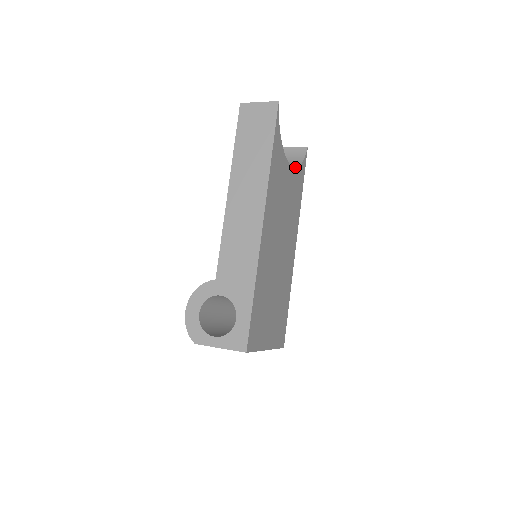
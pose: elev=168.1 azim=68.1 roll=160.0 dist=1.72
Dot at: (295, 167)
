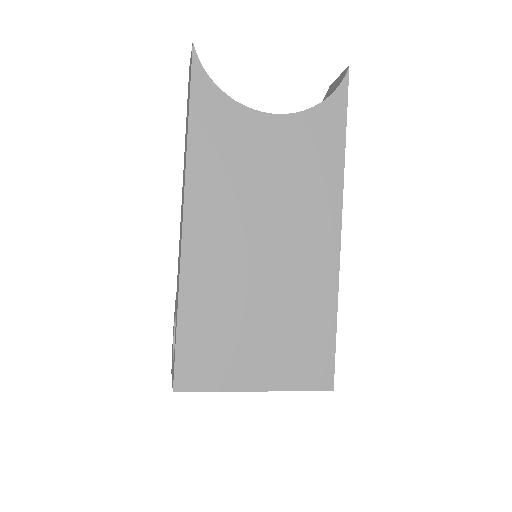
Dot at: (306, 110)
